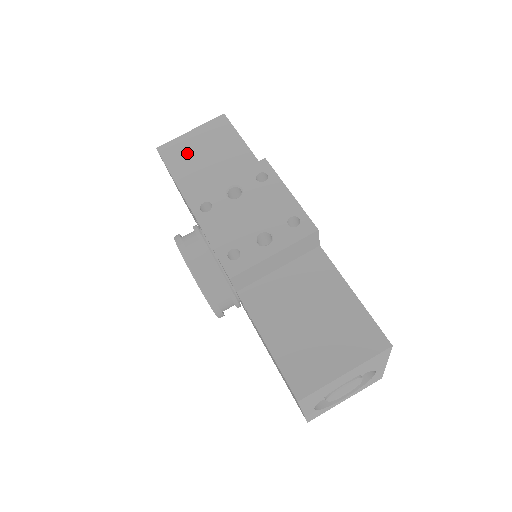
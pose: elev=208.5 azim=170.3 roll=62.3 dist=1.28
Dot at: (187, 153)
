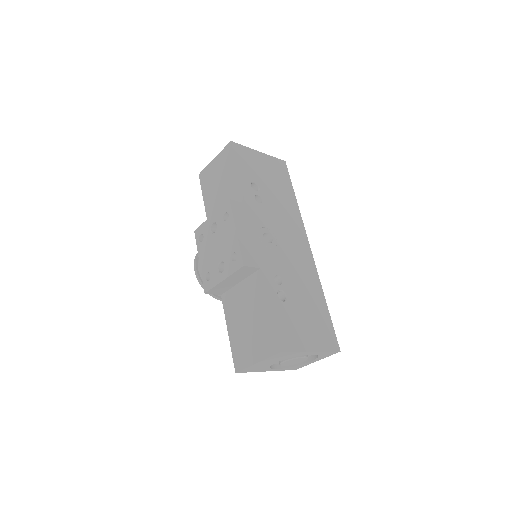
Dot at: (211, 180)
